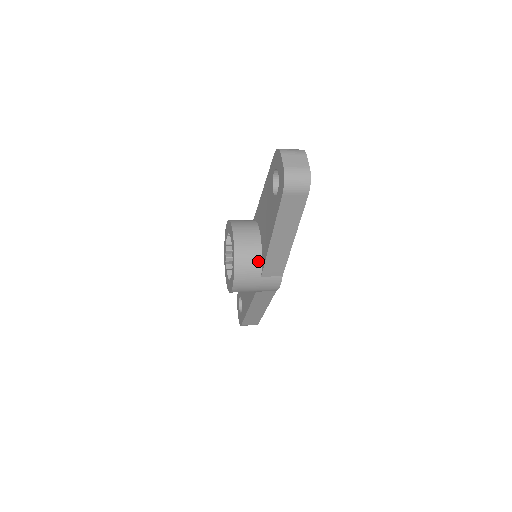
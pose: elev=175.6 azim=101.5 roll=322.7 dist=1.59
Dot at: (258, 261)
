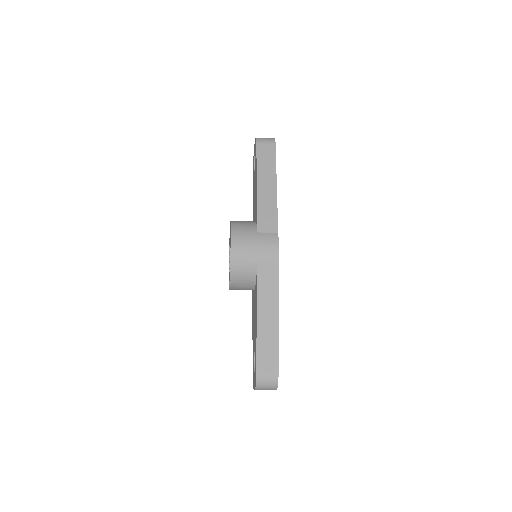
Dot at: (253, 224)
